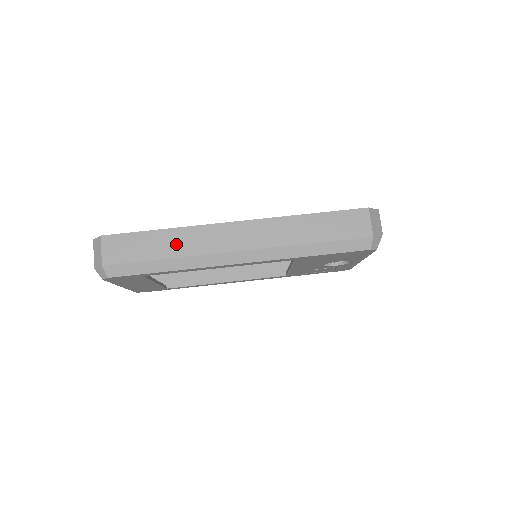
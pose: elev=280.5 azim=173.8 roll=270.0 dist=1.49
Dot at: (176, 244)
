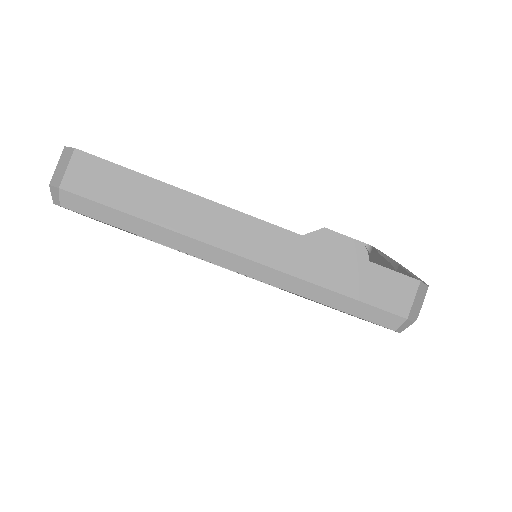
Dot at: (166, 208)
